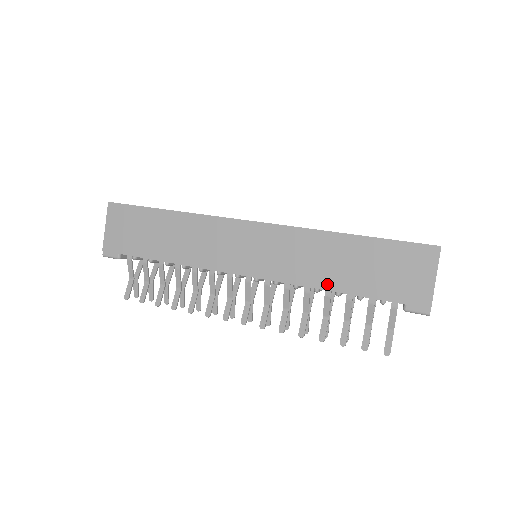
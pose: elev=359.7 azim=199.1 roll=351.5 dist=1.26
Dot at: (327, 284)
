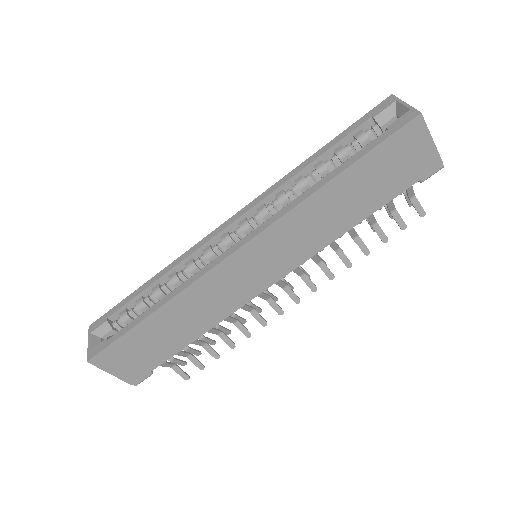
Dot at: (347, 226)
